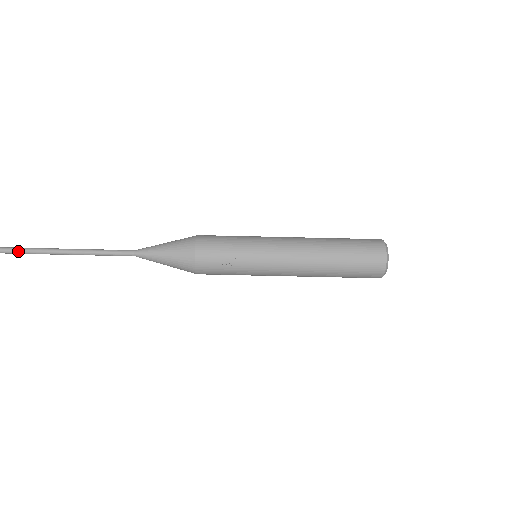
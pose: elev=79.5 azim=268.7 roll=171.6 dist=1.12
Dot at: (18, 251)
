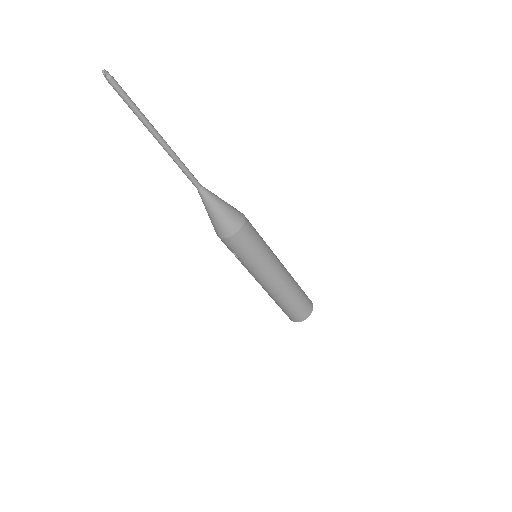
Dot at: (123, 100)
